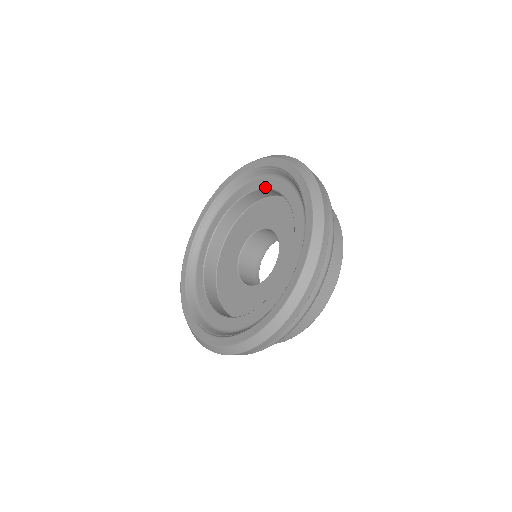
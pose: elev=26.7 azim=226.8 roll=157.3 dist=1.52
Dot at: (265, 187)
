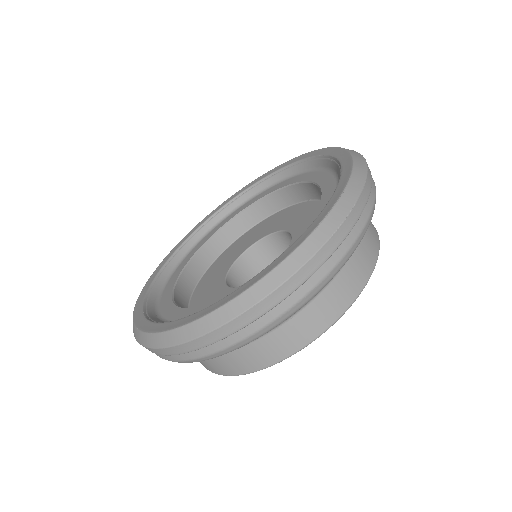
Dot at: (260, 198)
